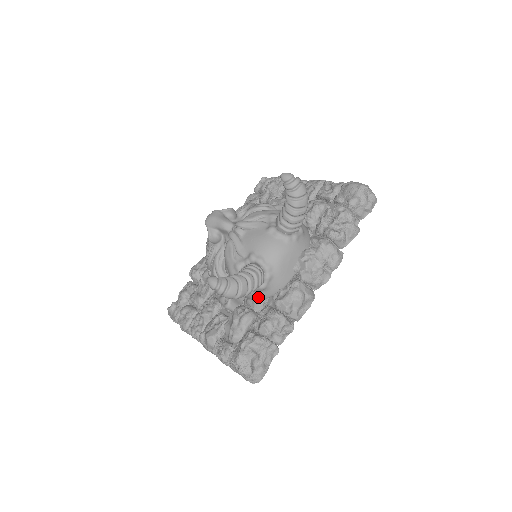
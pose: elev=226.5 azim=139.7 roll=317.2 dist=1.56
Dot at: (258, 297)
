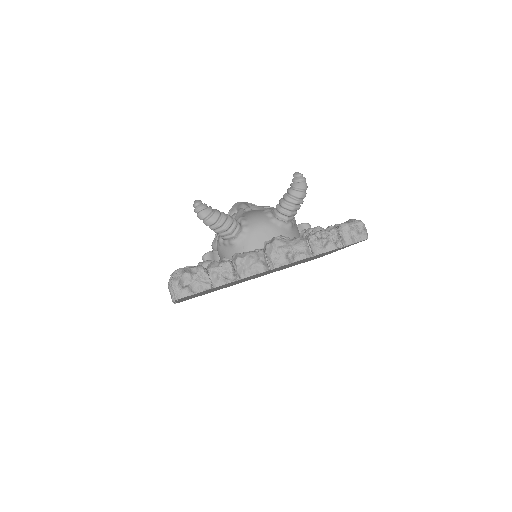
Dot at: (227, 254)
